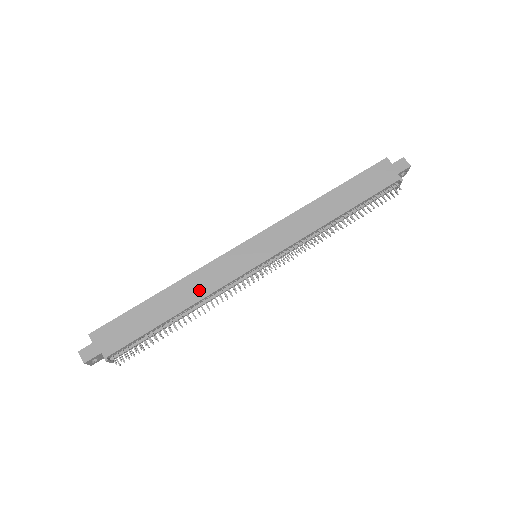
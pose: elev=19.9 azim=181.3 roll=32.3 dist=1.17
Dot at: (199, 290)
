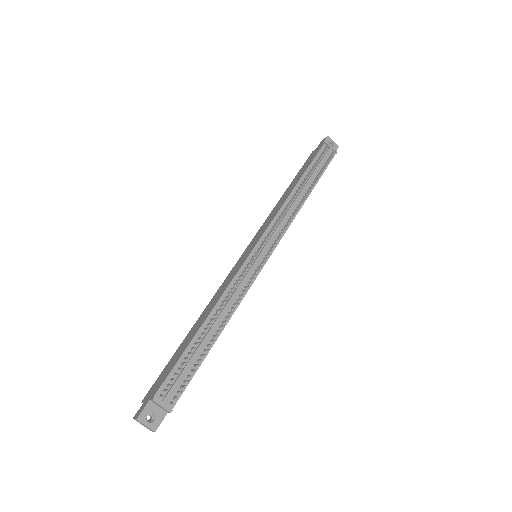
Dot at: (216, 300)
